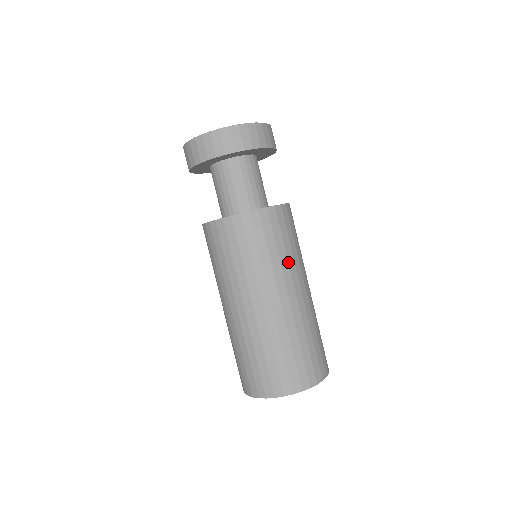
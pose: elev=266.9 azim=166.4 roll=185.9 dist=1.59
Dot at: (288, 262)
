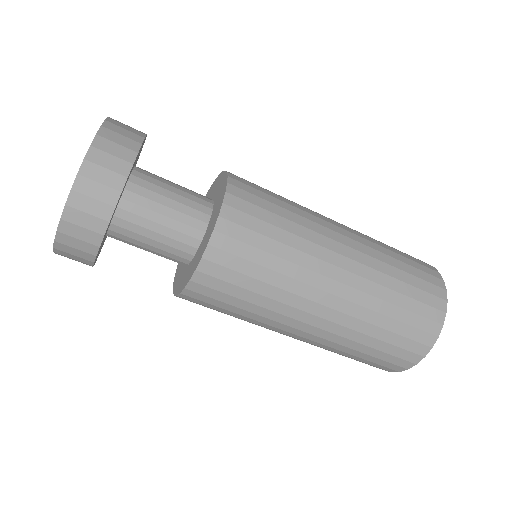
Dot at: (301, 238)
